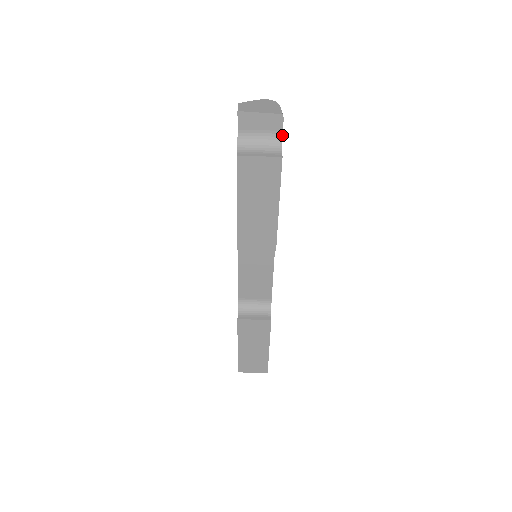
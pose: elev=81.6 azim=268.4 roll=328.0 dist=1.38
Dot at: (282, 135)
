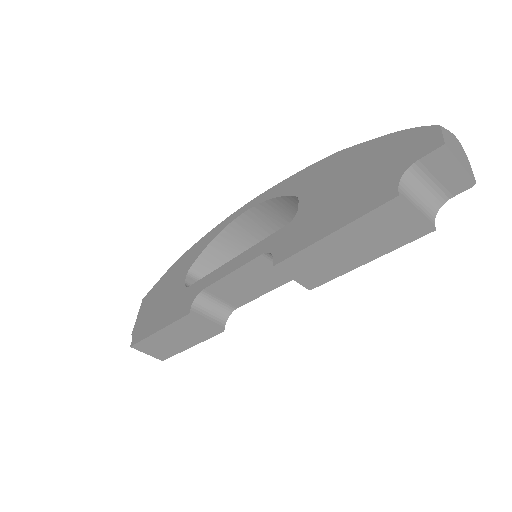
Dot at: occluded
